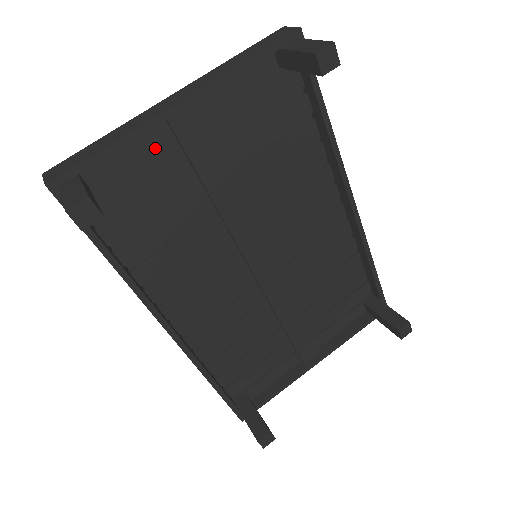
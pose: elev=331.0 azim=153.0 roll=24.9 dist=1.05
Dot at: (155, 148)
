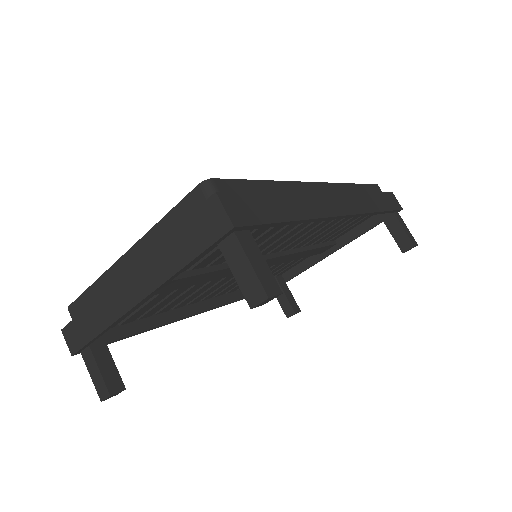
Dot at: occluded
